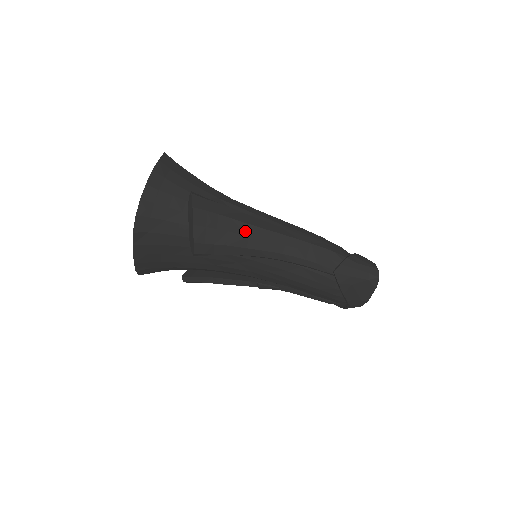
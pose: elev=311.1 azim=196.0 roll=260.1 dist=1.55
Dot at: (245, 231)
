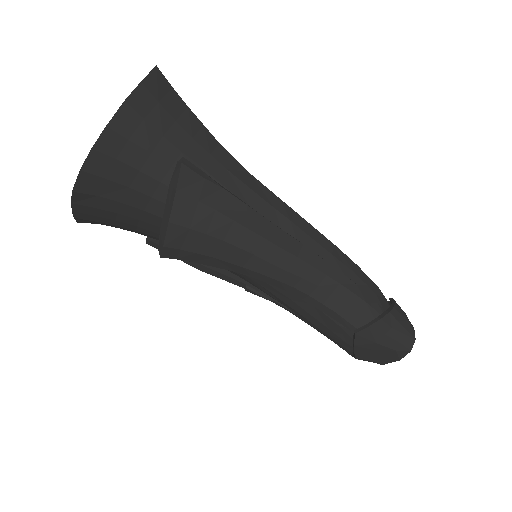
Dot at: (249, 244)
